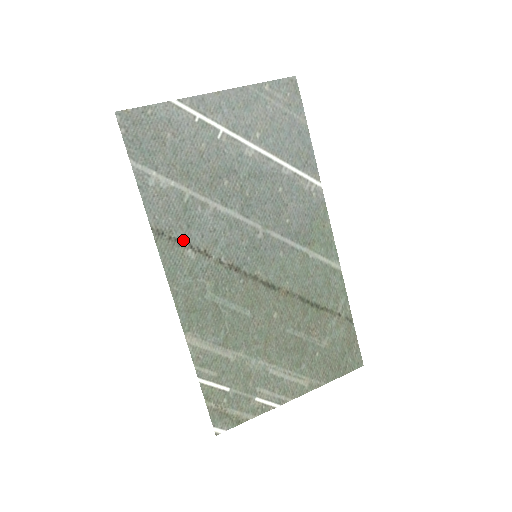
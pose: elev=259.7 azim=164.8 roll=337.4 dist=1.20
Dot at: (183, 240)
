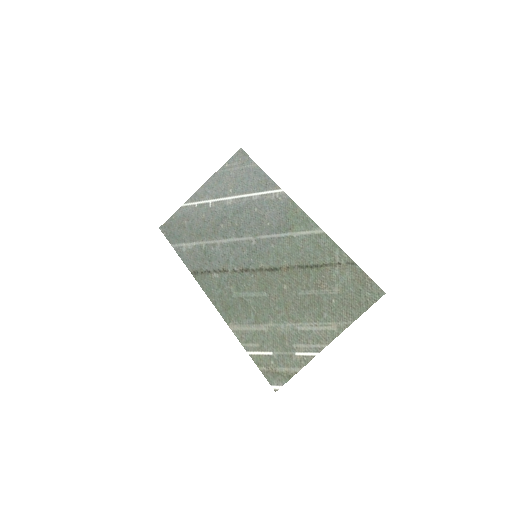
Dot at: (209, 270)
